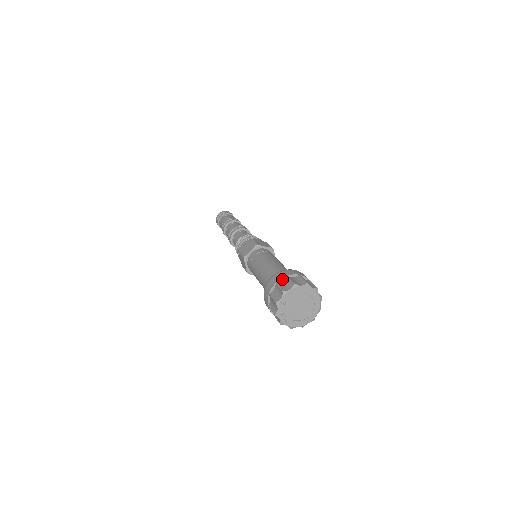
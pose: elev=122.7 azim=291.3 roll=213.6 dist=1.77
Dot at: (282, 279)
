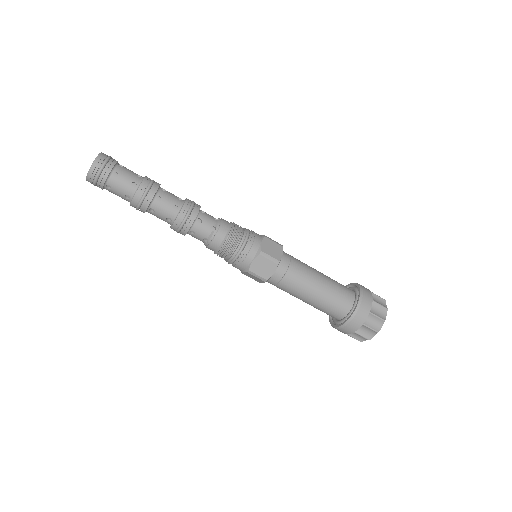
Dot at: (366, 318)
